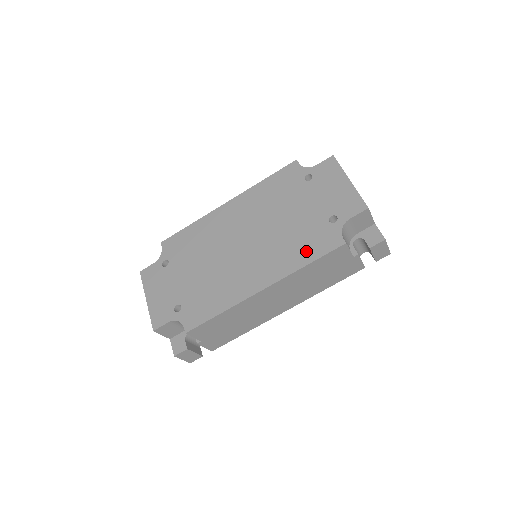
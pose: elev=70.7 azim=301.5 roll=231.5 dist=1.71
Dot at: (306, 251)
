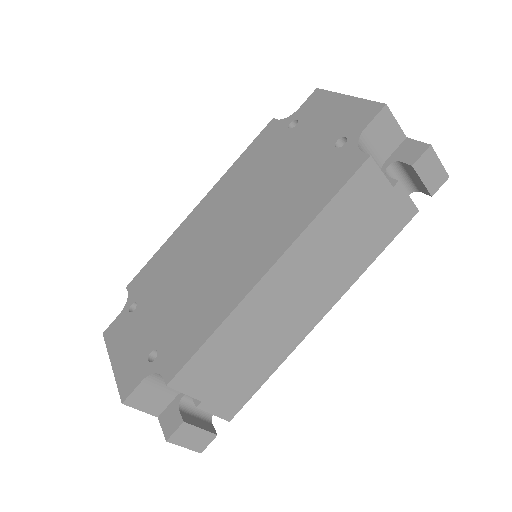
Dot at: (315, 195)
